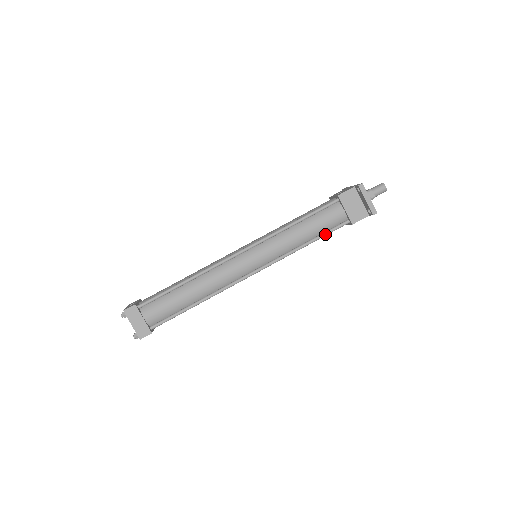
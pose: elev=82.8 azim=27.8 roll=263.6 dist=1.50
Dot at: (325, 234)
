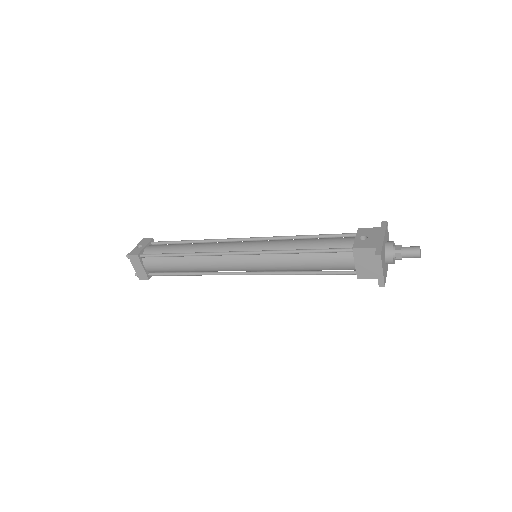
Dot at: (326, 274)
